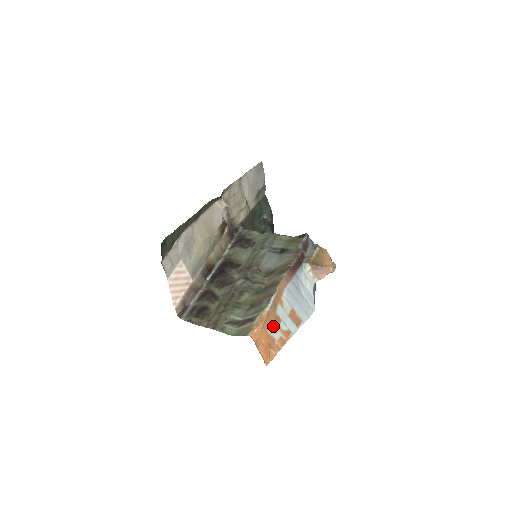
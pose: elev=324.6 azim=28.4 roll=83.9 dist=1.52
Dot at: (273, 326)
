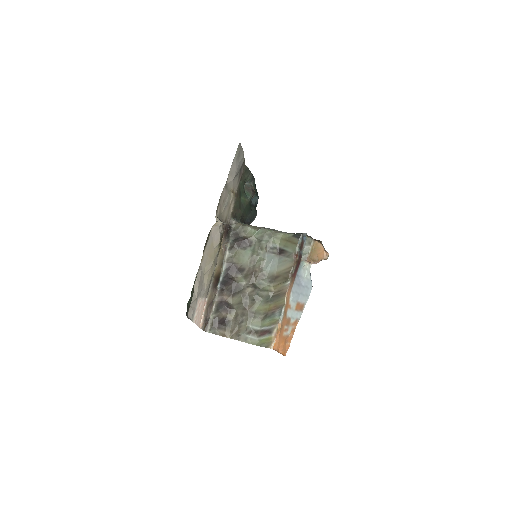
Dot at: (286, 328)
